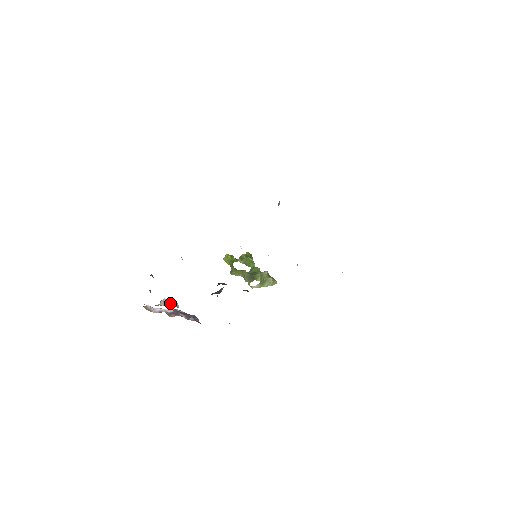
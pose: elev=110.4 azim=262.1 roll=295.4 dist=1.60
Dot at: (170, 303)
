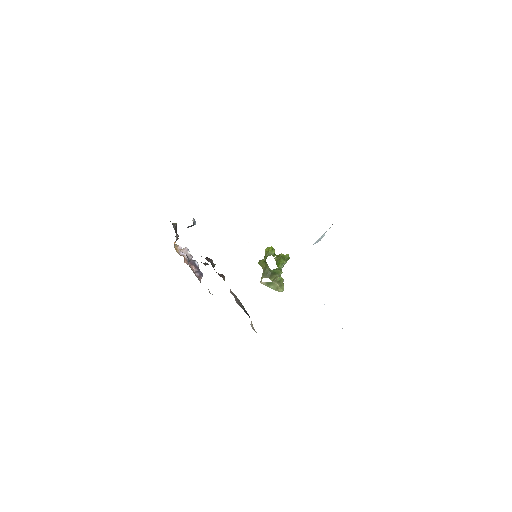
Dot at: (188, 253)
